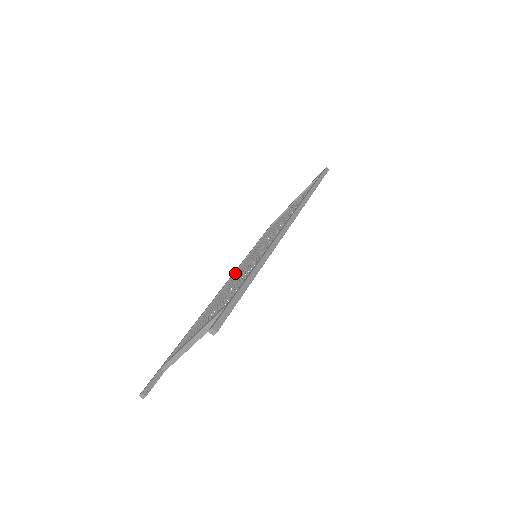
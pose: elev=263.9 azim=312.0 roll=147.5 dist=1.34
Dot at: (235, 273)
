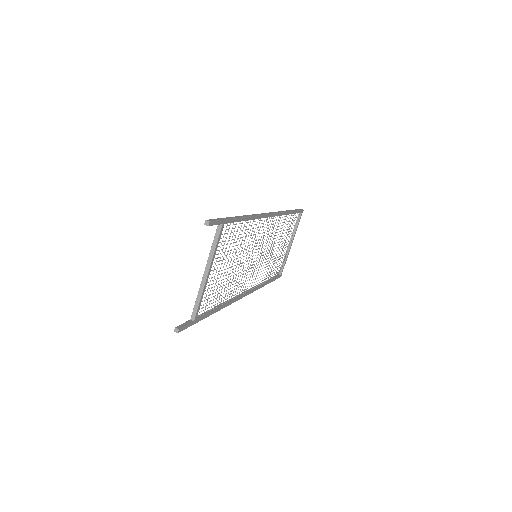
Dot at: occluded
